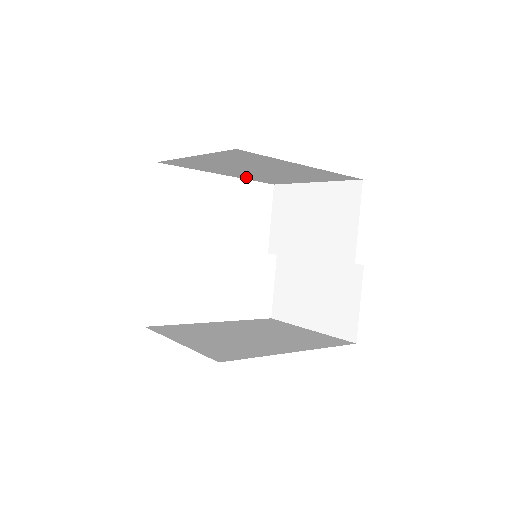
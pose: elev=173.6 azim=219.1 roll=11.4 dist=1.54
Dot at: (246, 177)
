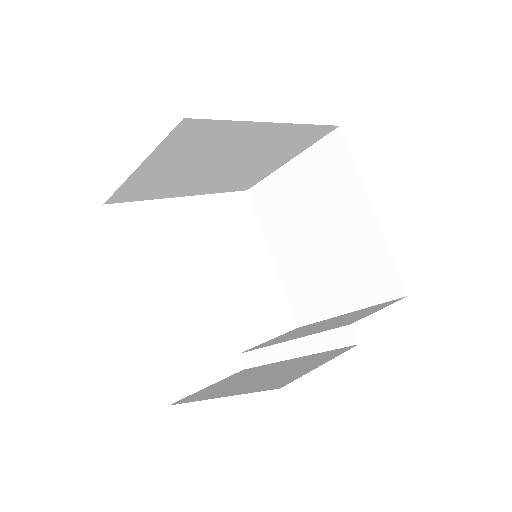
Dot at: (288, 277)
